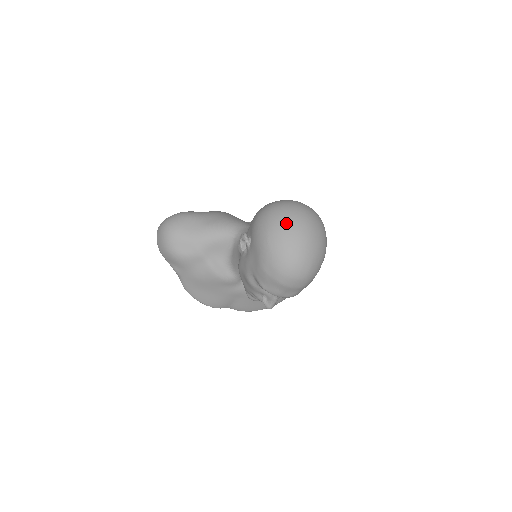
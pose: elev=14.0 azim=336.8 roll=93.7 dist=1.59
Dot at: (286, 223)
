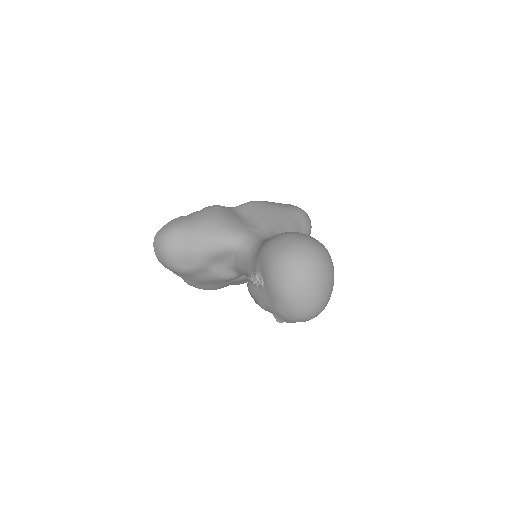
Dot at: (301, 278)
